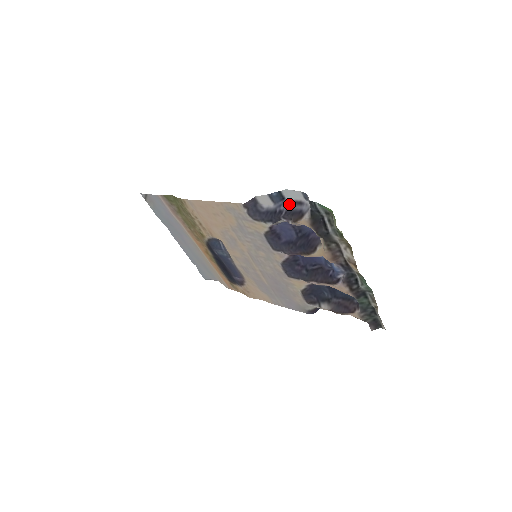
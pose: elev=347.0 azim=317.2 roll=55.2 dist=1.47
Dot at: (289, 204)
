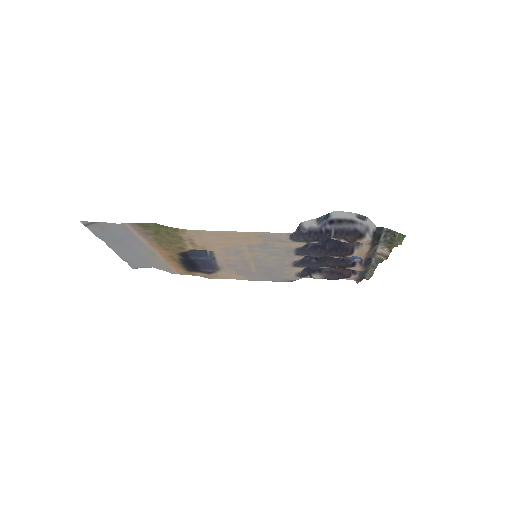
Dot at: (337, 223)
